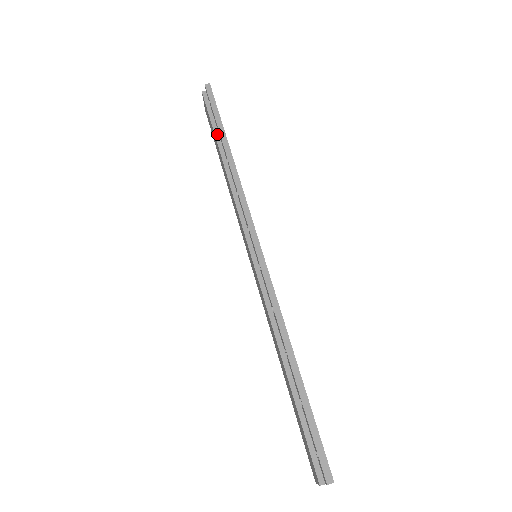
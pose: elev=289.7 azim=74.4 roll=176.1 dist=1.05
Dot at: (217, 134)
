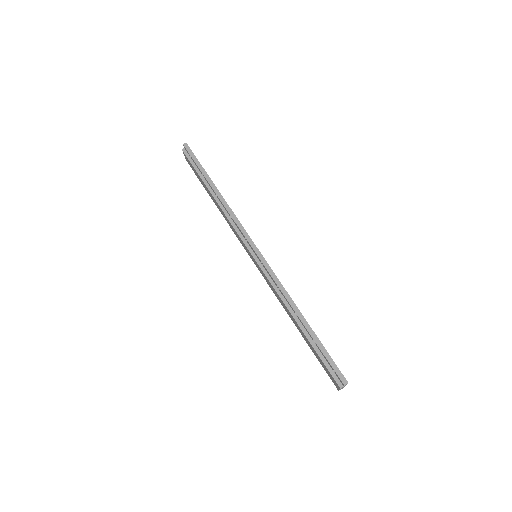
Dot at: (203, 178)
